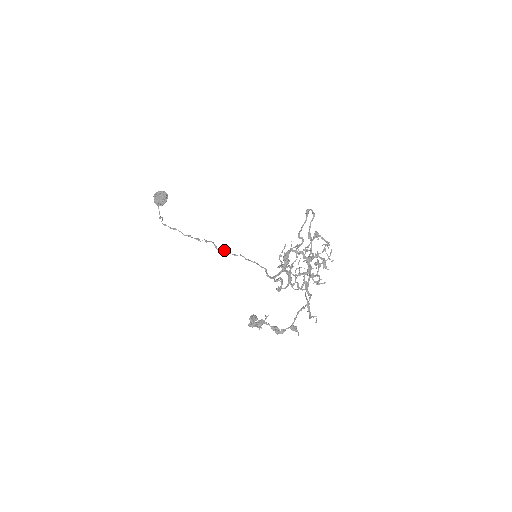
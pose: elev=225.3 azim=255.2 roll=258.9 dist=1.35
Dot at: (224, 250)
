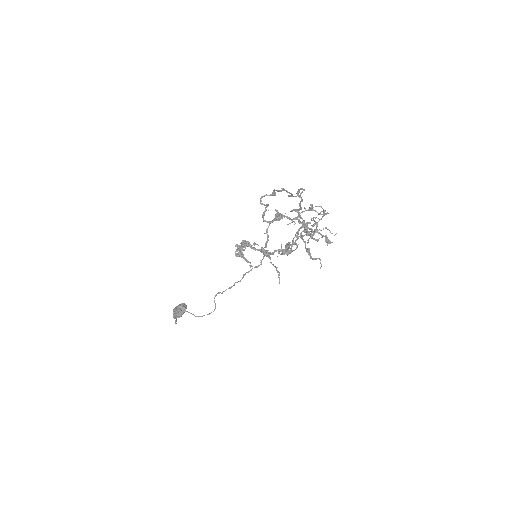
Dot at: (229, 287)
